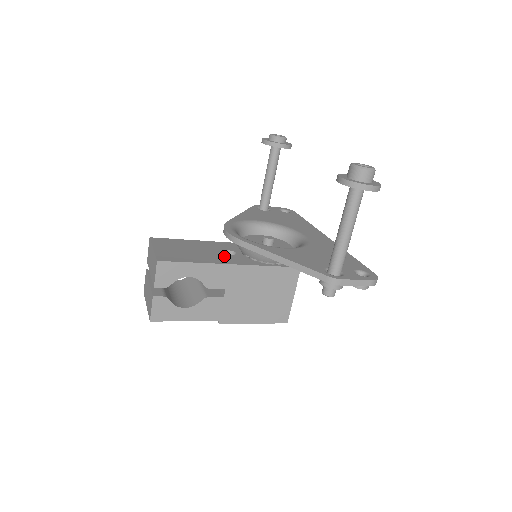
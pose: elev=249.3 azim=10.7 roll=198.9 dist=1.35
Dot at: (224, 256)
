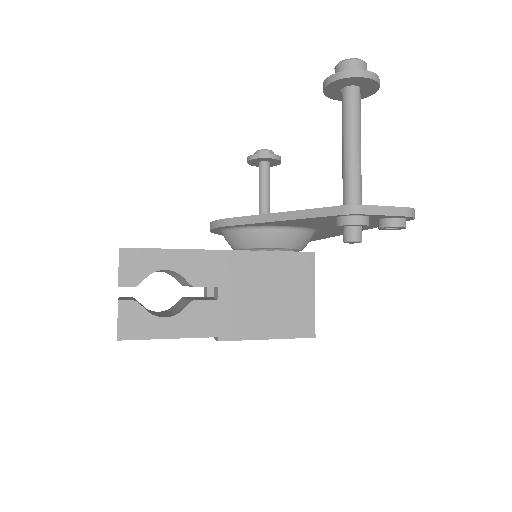
Dot at: occluded
